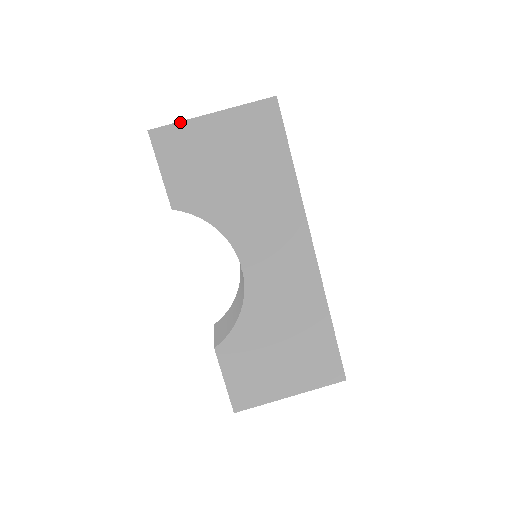
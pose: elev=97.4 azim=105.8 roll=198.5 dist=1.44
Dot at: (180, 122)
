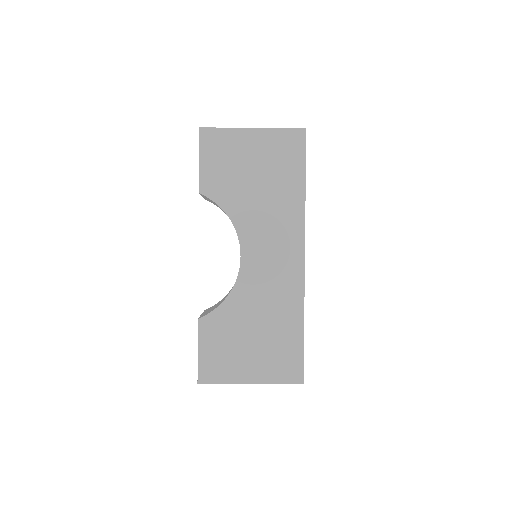
Dot at: (226, 128)
